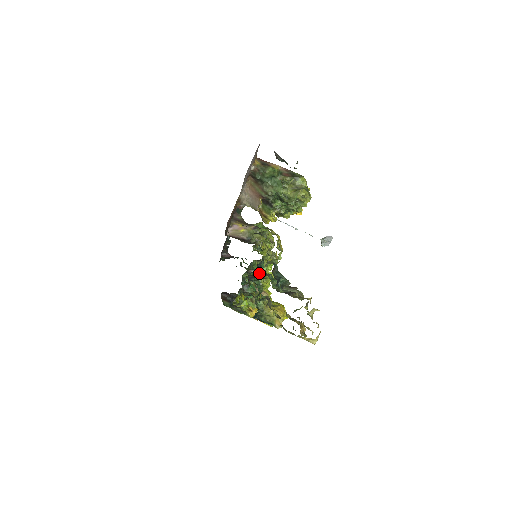
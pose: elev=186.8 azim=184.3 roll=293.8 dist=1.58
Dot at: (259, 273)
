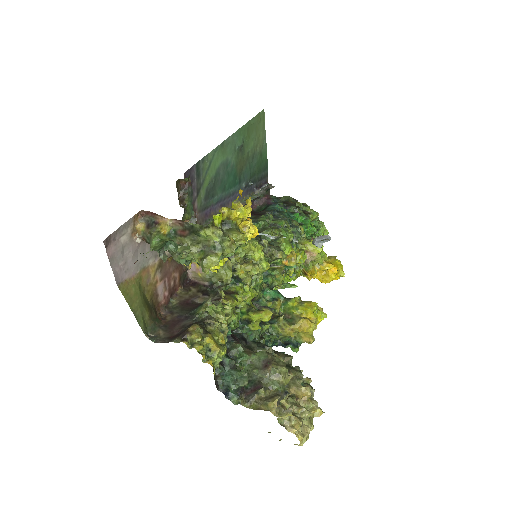
Dot at: (243, 317)
